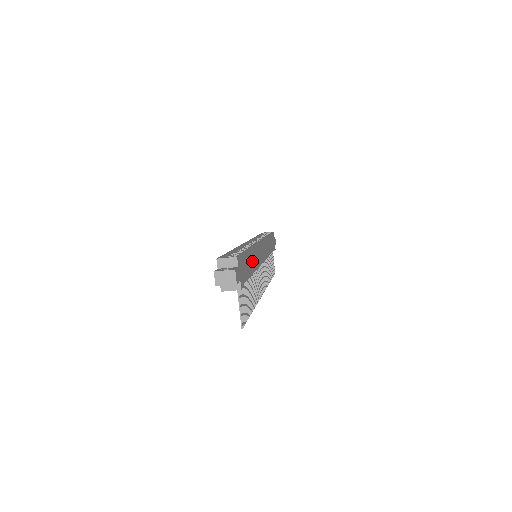
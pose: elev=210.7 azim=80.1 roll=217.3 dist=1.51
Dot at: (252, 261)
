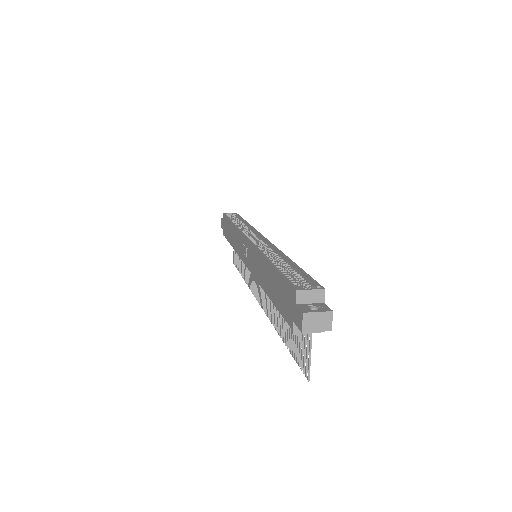
Dot at: occluded
